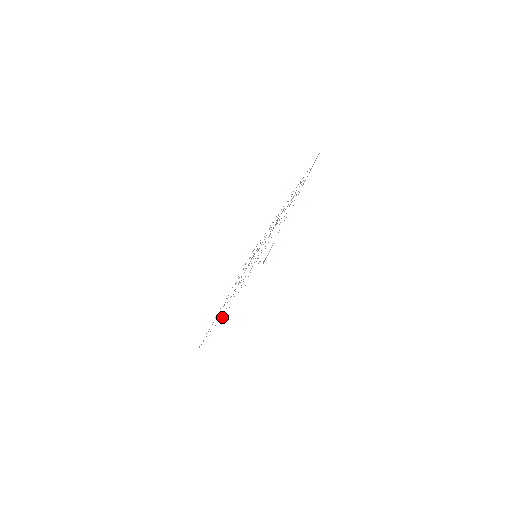
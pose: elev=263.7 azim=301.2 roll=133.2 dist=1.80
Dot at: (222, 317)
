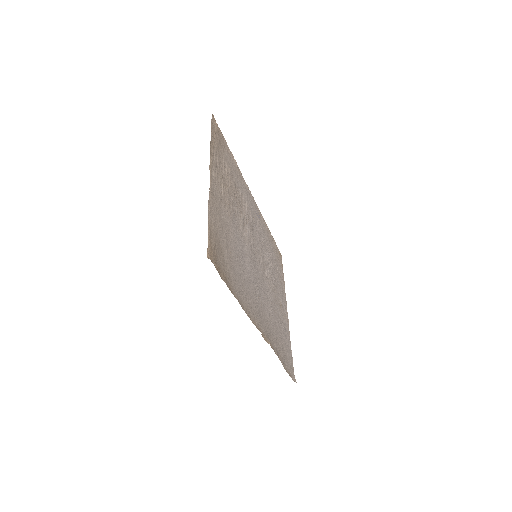
Dot at: (264, 337)
